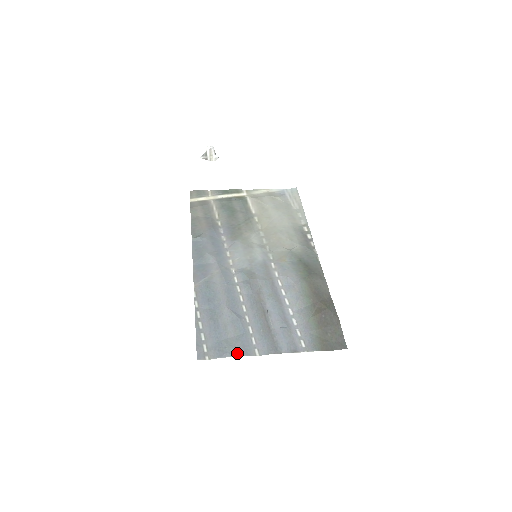
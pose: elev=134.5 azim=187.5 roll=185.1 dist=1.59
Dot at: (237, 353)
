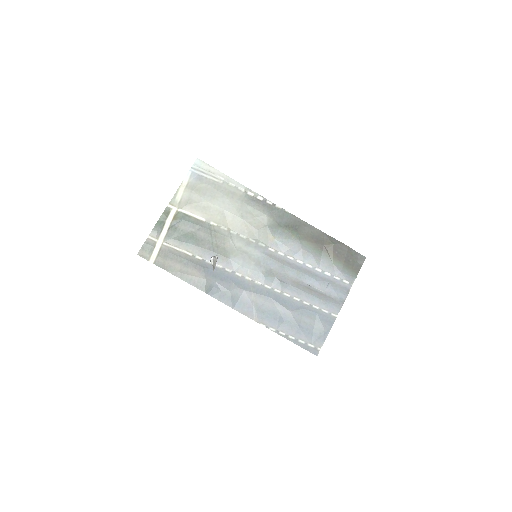
Dot at: (329, 329)
